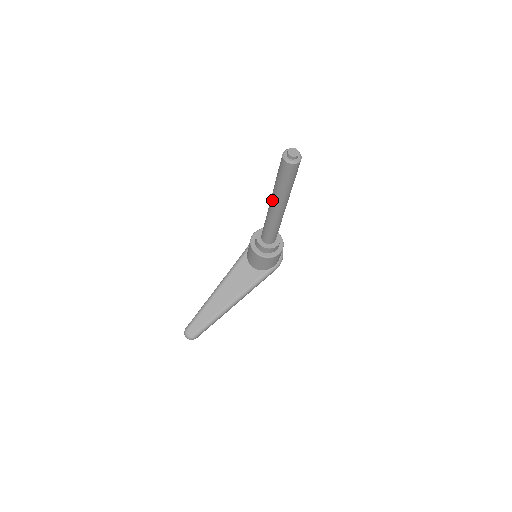
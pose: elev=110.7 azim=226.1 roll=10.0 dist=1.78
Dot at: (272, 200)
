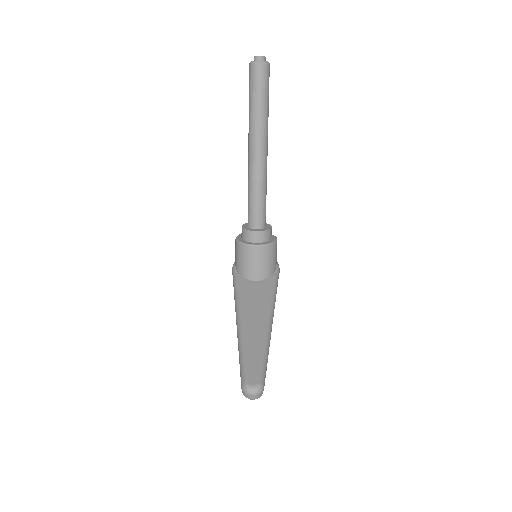
Dot at: (254, 142)
